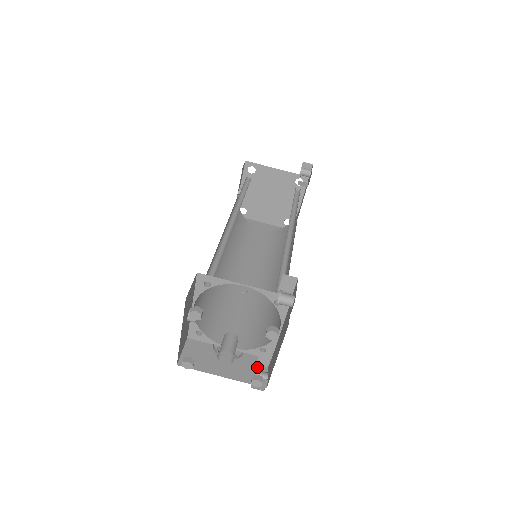
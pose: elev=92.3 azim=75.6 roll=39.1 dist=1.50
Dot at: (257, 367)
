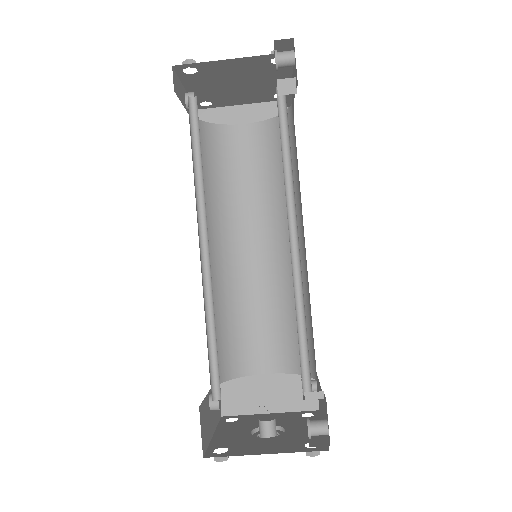
Dot at: occluded
